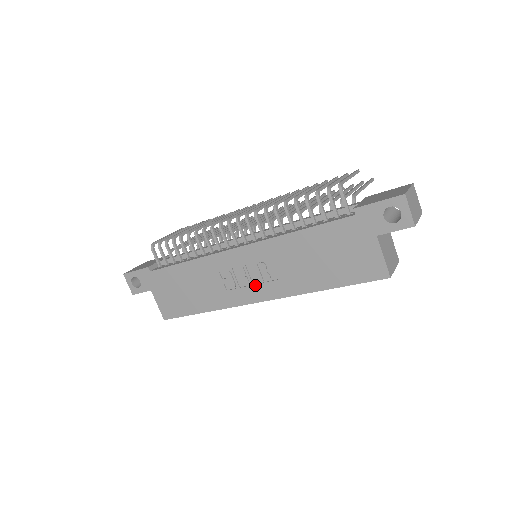
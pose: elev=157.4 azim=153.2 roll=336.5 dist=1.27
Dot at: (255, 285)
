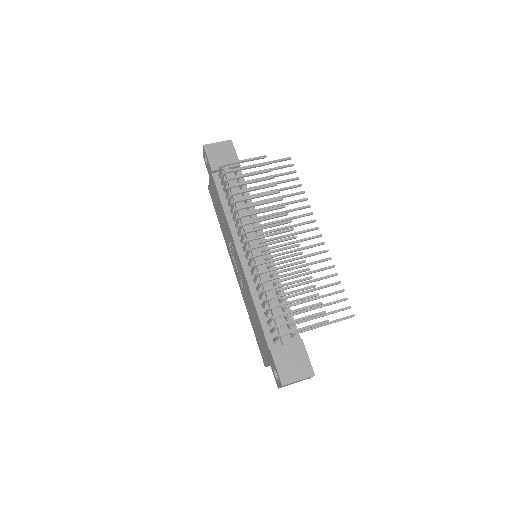
Dot at: (236, 269)
